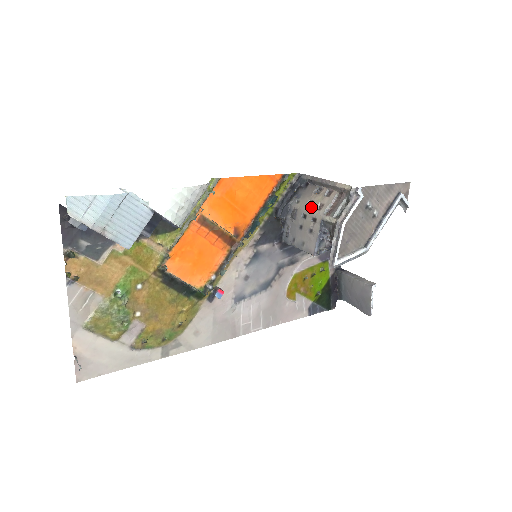
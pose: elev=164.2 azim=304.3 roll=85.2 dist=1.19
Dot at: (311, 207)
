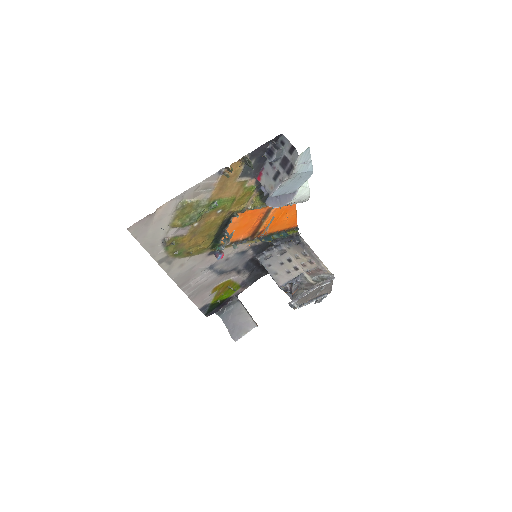
Dot at: (298, 259)
